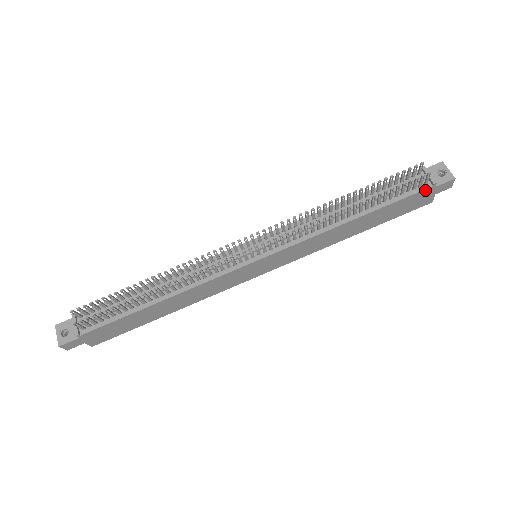
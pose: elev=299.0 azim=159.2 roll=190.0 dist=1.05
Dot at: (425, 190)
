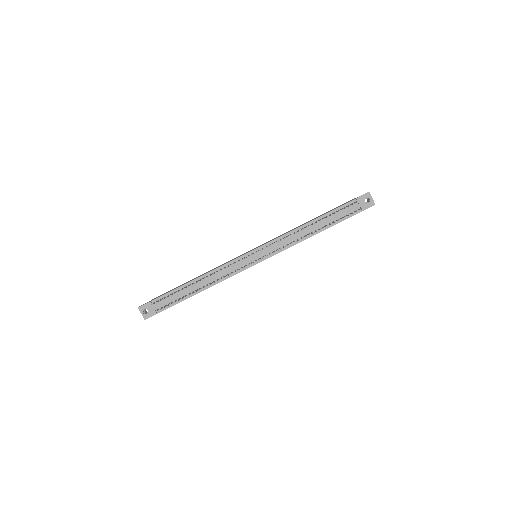
Dot at: (357, 213)
